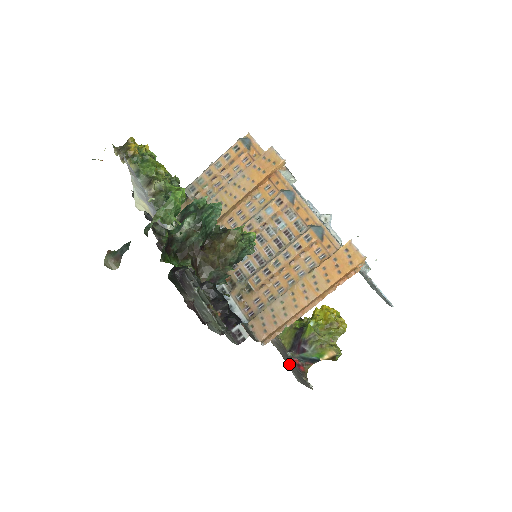
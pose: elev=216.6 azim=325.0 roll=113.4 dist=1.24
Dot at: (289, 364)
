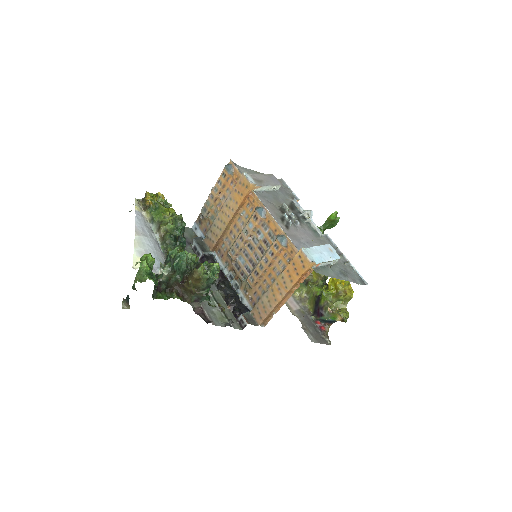
Dot at: (308, 328)
